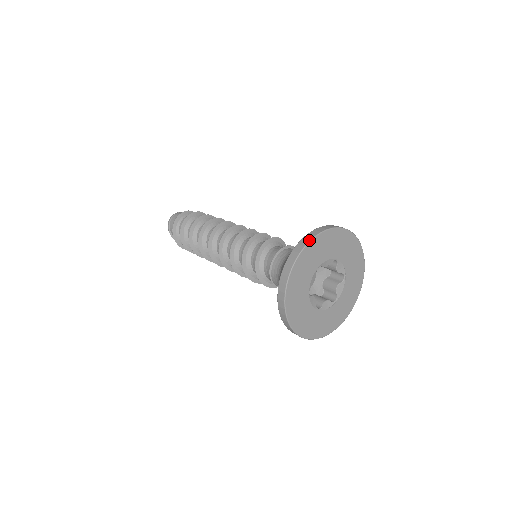
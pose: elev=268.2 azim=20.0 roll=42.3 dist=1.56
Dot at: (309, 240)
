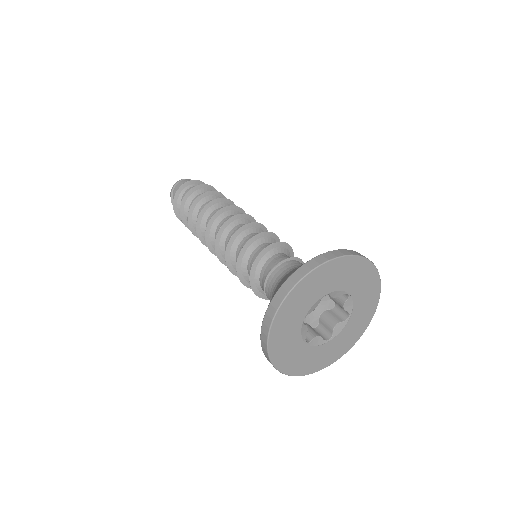
Dot at: (328, 259)
